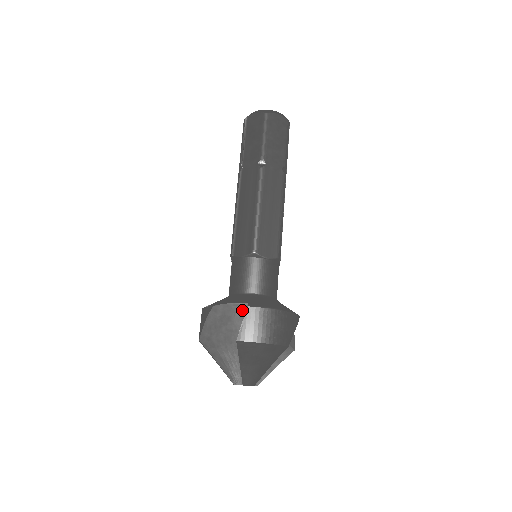
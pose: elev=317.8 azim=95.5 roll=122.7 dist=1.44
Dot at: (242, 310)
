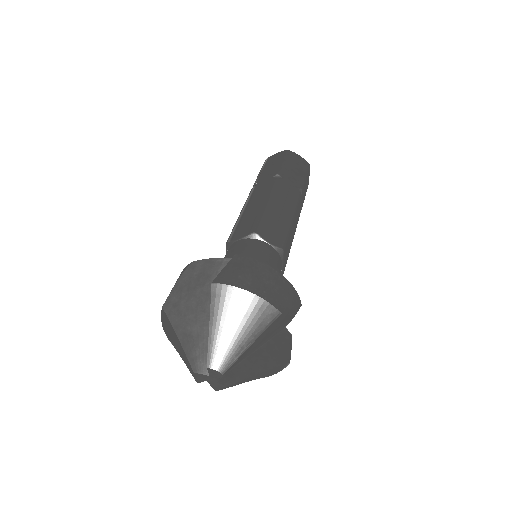
Dot at: occluded
